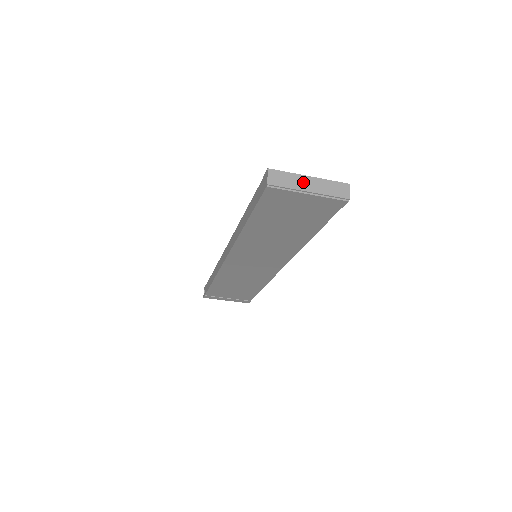
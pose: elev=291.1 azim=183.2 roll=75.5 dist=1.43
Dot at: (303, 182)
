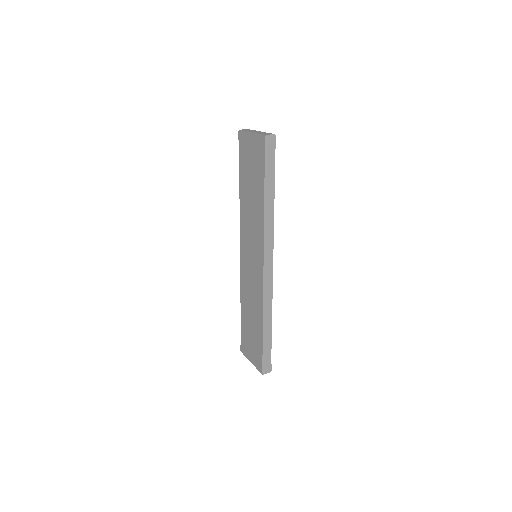
Dot at: (255, 131)
